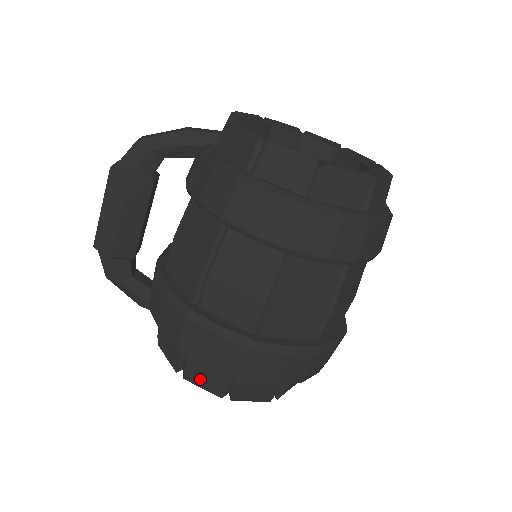
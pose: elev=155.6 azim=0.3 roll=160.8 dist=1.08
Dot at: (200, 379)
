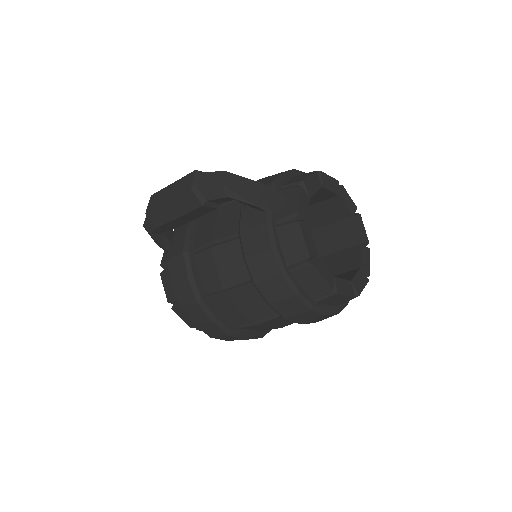
Dot at: (183, 316)
